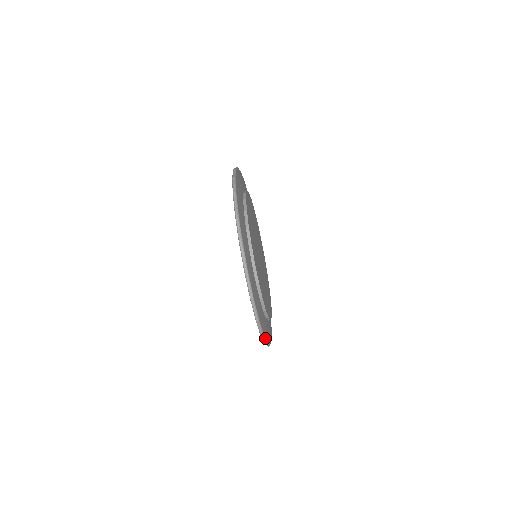
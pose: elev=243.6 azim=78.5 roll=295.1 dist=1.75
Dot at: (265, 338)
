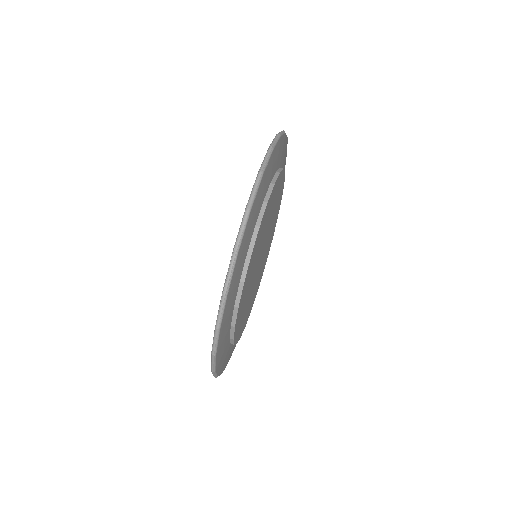
Dot at: (218, 340)
